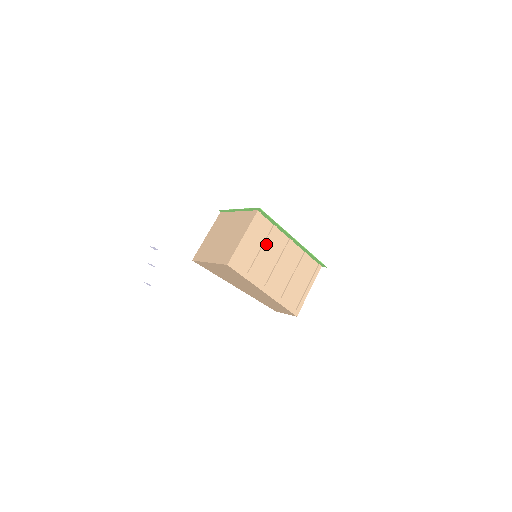
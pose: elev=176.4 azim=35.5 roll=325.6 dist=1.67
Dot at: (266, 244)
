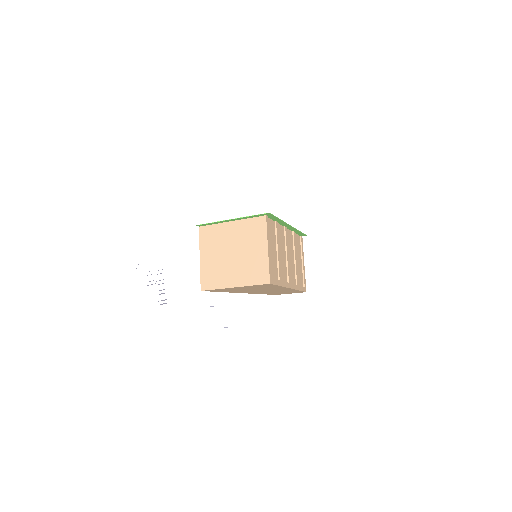
Dot at: (278, 244)
